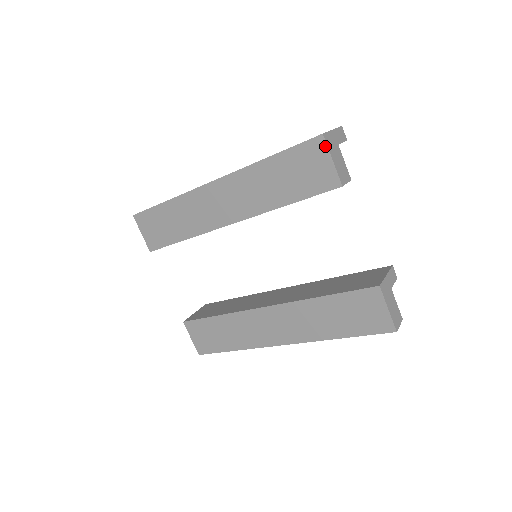
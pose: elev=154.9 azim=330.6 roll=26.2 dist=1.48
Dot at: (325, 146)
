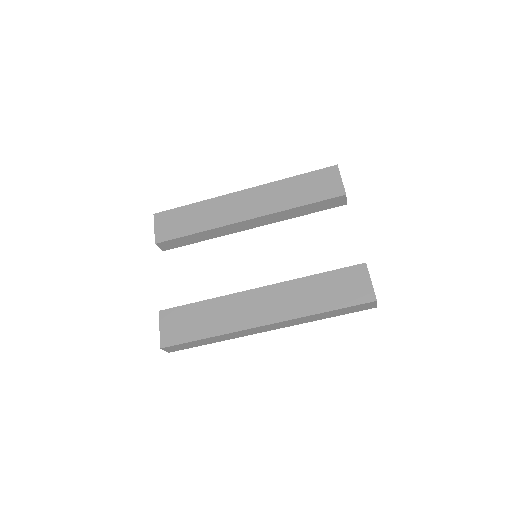
Dot at: (338, 171)
